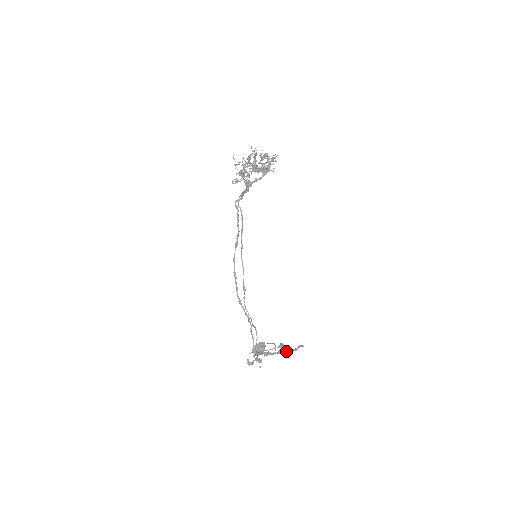
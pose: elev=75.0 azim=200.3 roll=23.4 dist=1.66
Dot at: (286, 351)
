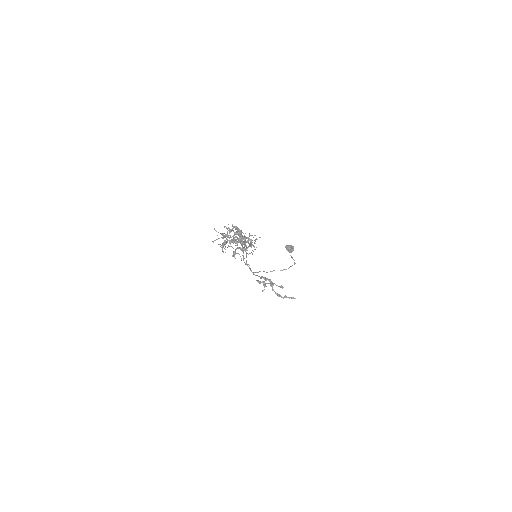
Dot at: (280, 296)
